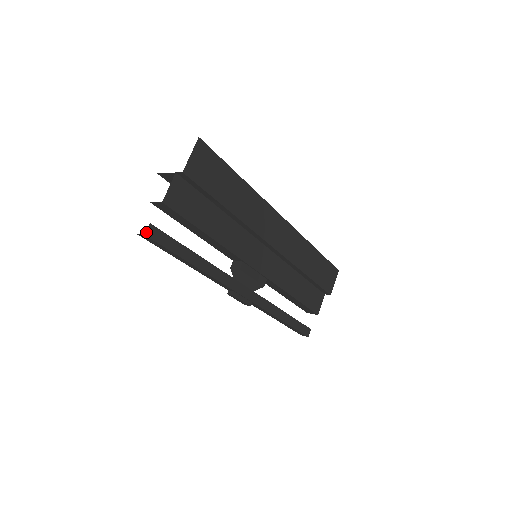
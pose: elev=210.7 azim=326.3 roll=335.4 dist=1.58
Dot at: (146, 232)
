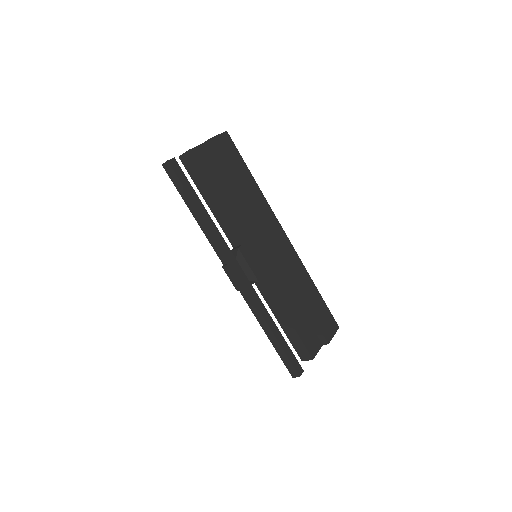
Dot at: (169, 160)
